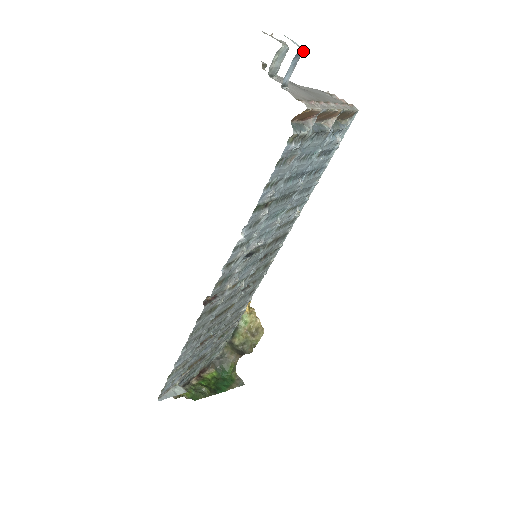
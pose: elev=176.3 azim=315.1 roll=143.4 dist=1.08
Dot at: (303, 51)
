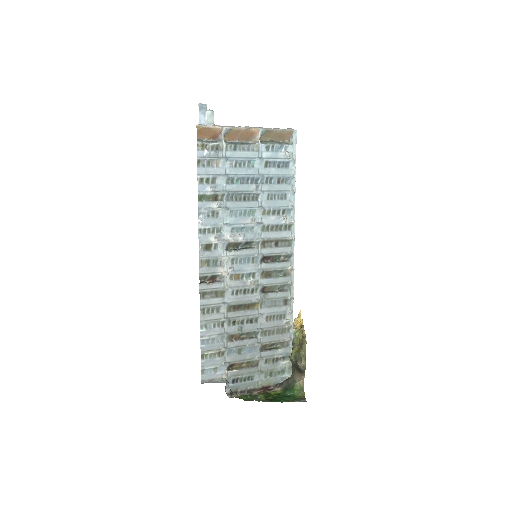
Dot at: (206, 105)
